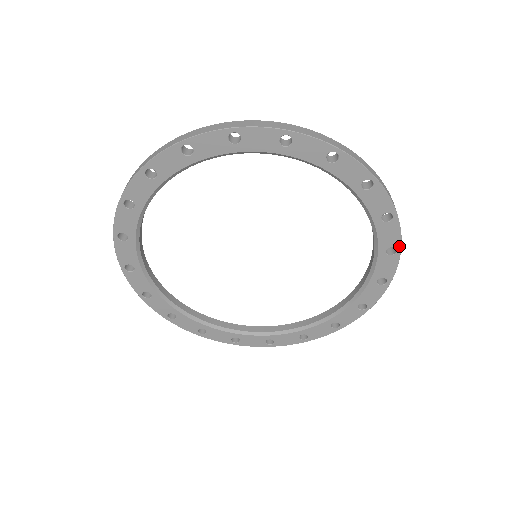
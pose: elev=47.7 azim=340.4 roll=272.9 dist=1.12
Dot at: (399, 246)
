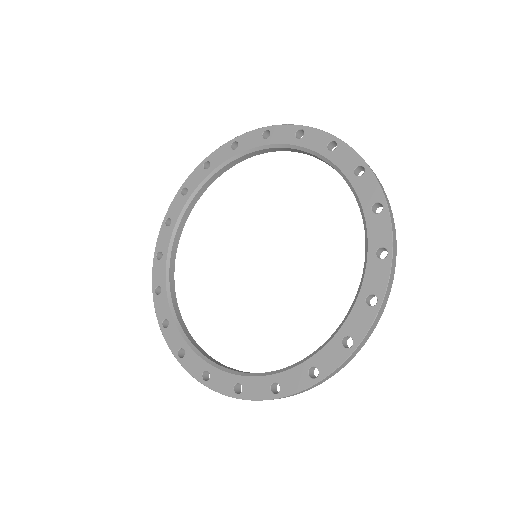
Dot at: (358, 342)
